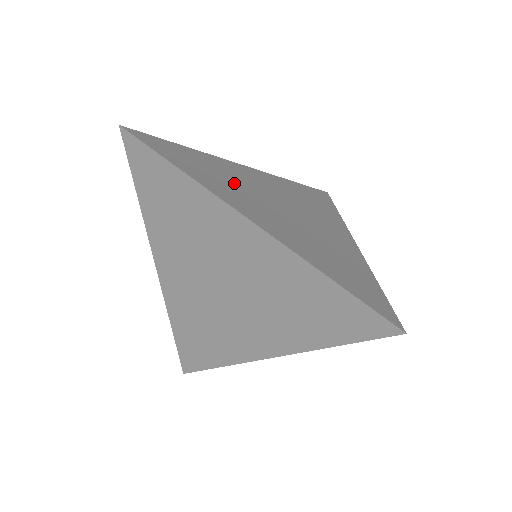
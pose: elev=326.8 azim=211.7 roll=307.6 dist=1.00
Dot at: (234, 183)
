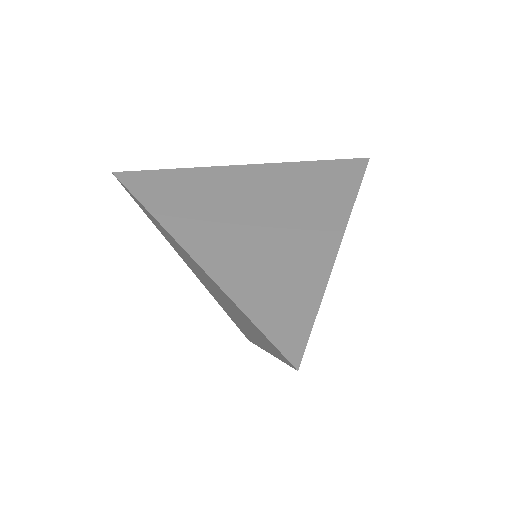
Dot at: (207, 202)
